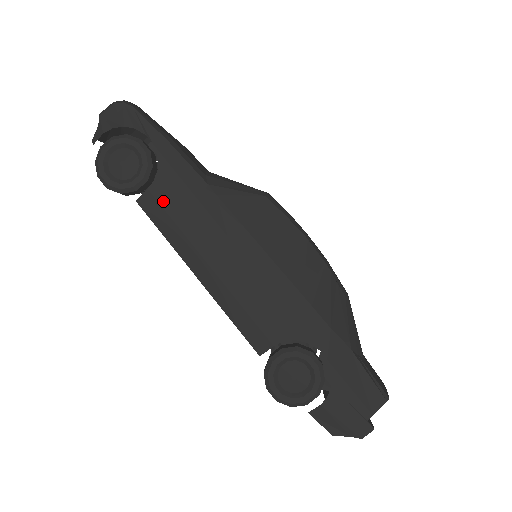
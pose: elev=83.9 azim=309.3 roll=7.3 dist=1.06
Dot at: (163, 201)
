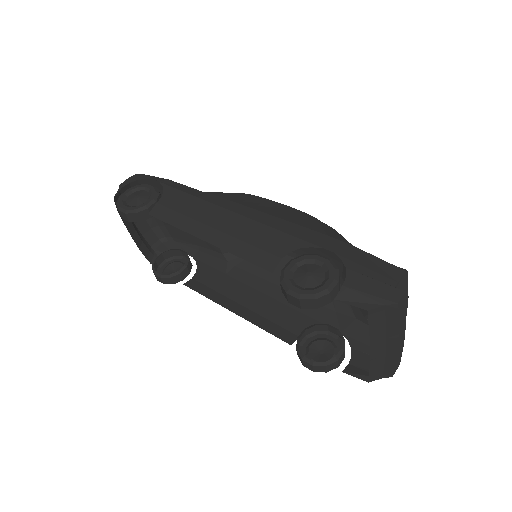
Dot at: (169, 205)
